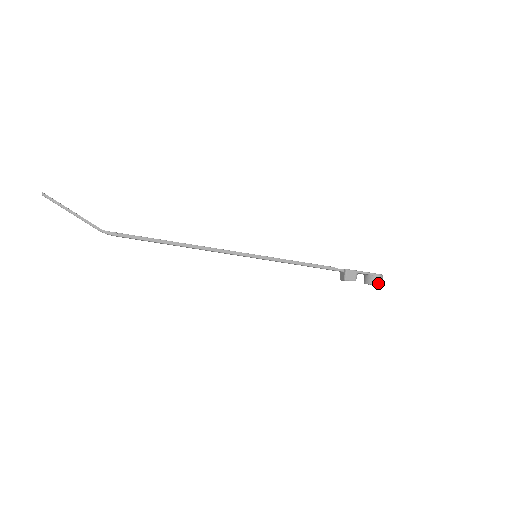
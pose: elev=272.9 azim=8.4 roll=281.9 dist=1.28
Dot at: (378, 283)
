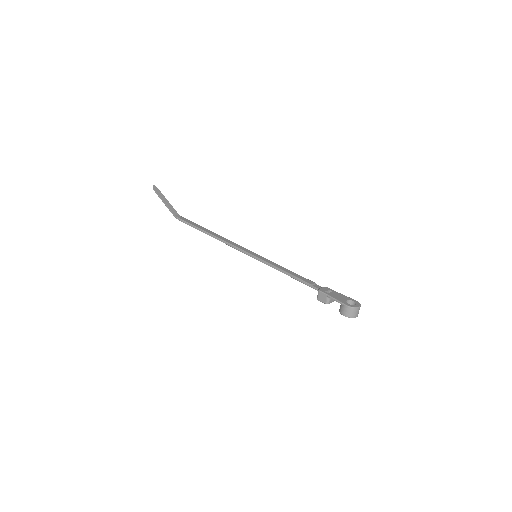
Dot at: (345, 314)
